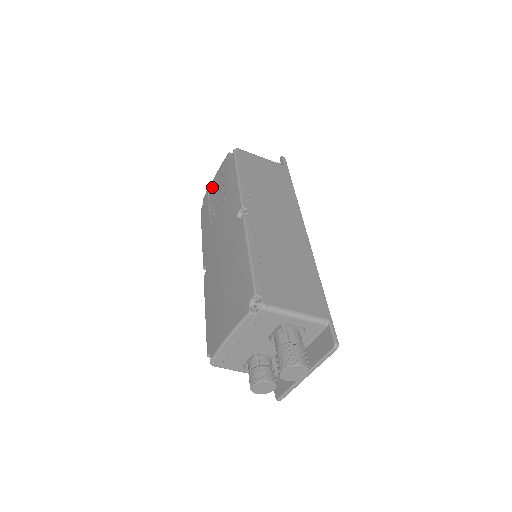
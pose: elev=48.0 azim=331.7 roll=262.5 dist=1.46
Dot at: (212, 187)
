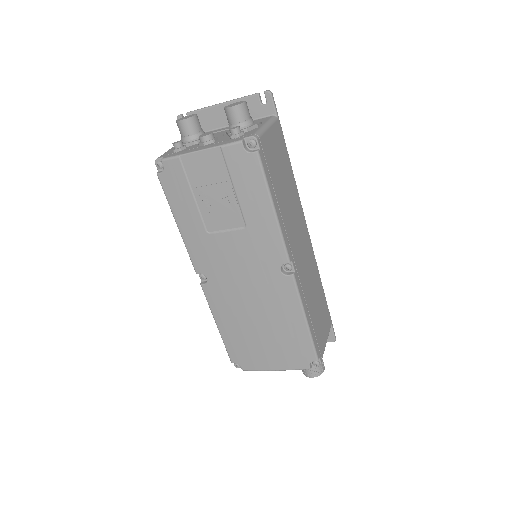
Dot at: (196, 167)
